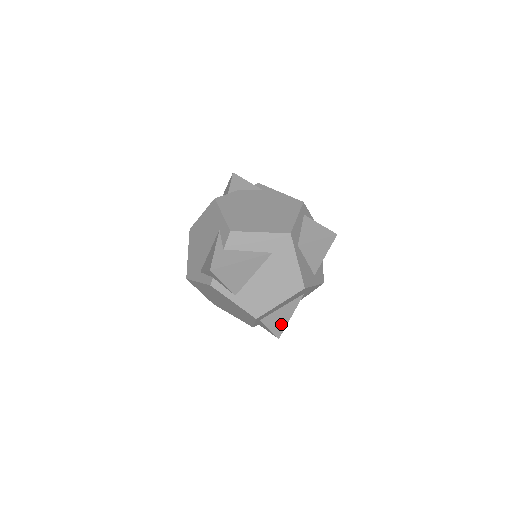
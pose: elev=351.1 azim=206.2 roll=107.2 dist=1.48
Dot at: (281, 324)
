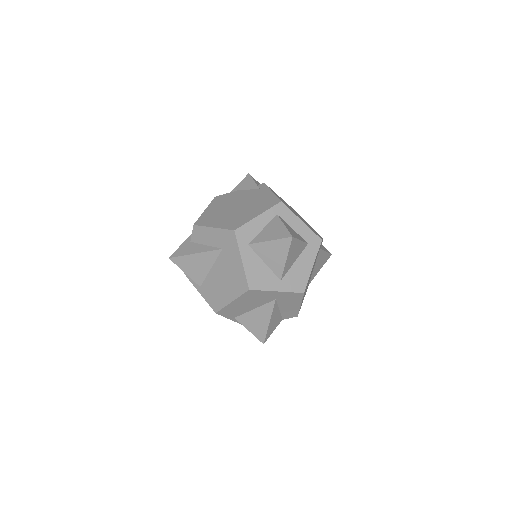
Dot at: (261, 328)
